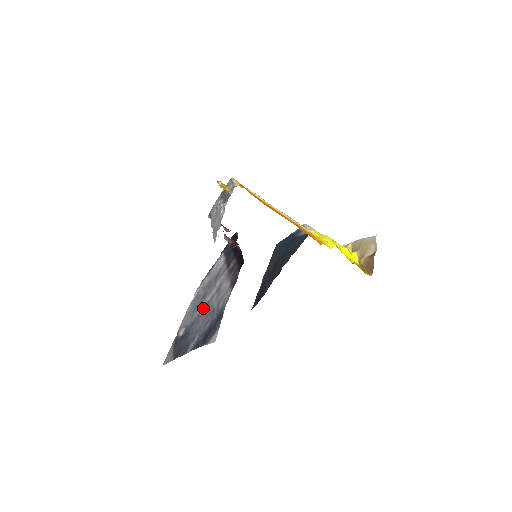
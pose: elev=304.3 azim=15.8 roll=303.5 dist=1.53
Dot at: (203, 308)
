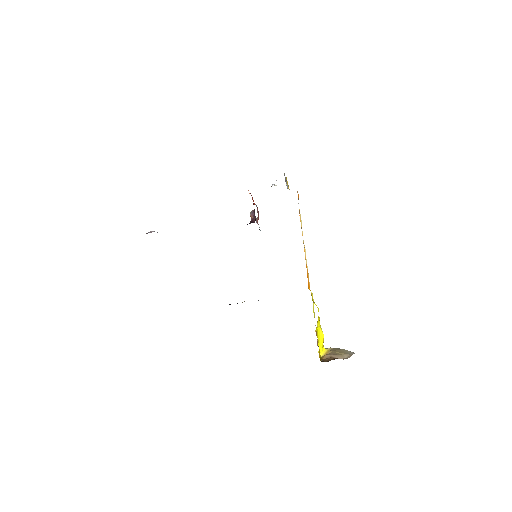
Dot at: occluded
